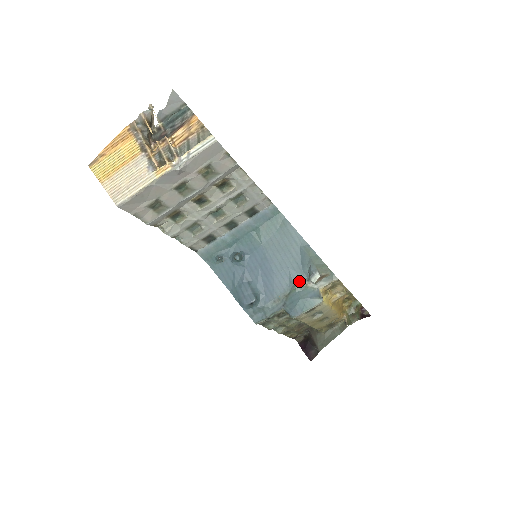
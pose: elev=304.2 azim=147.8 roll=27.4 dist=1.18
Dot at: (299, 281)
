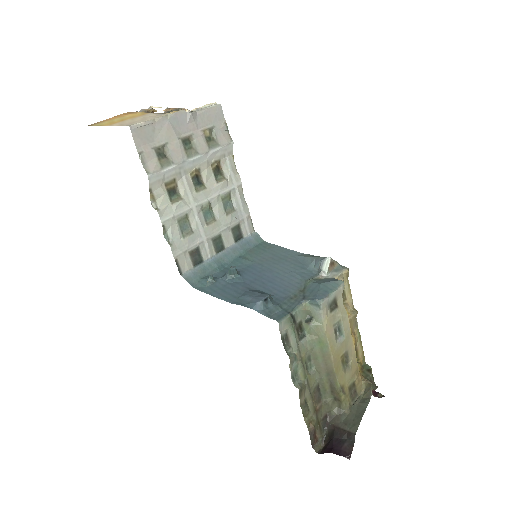
Dot at: (309, 277)
